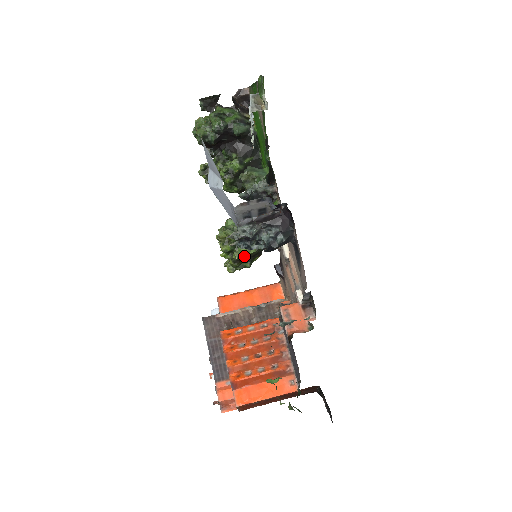
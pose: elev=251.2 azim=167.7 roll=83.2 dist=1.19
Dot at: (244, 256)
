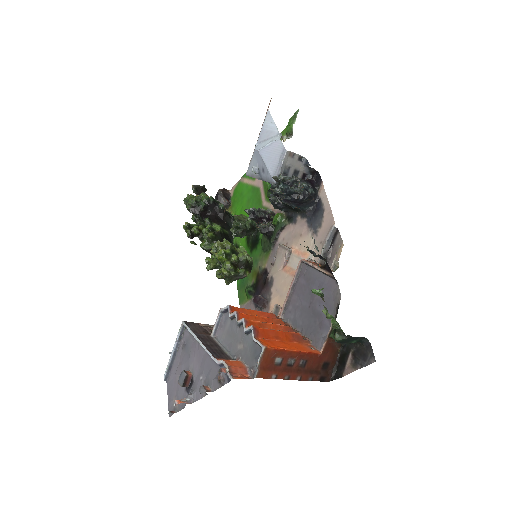
Dot at: (242, 258)
